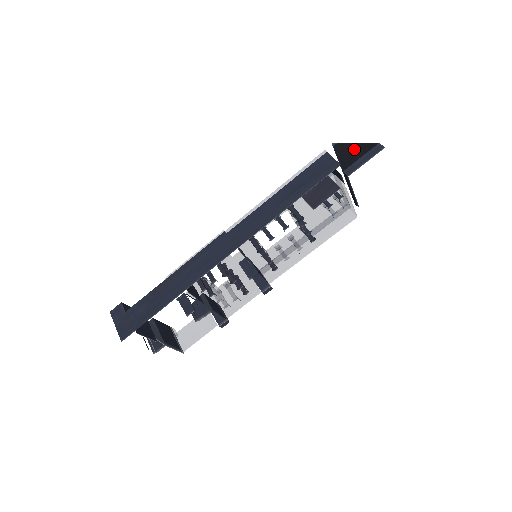
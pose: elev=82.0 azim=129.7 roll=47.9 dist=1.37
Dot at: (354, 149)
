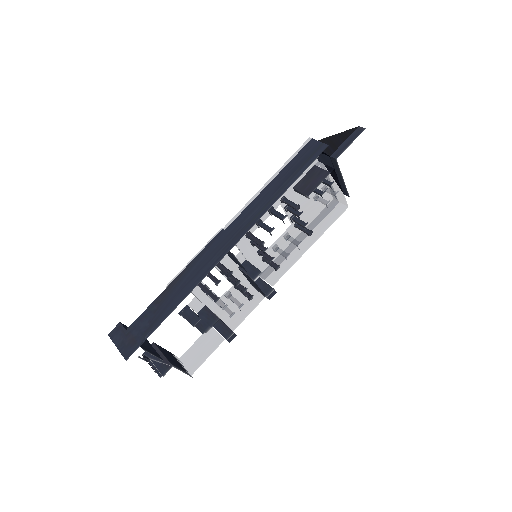
Dot at: (335, 138)
